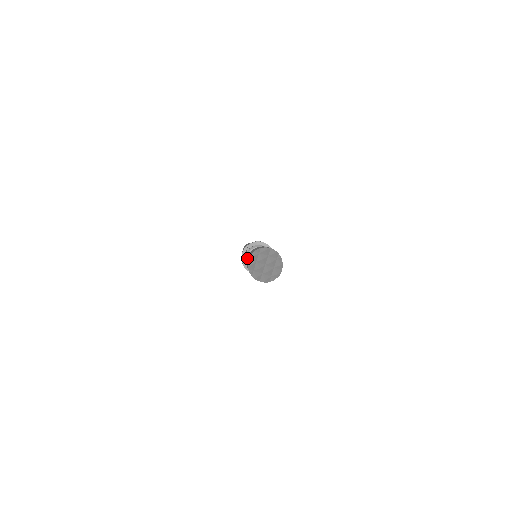
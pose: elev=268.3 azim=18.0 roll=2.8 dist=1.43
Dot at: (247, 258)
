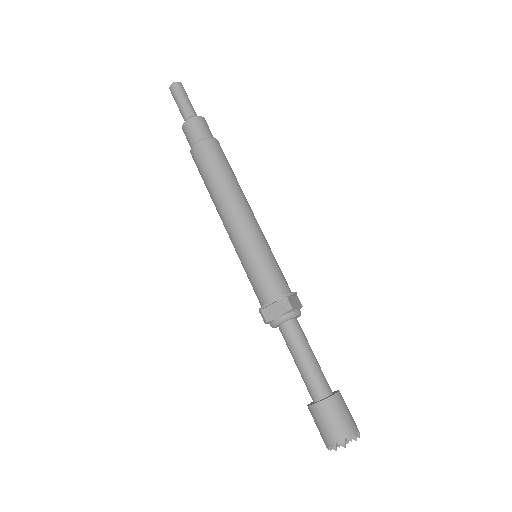
Dot at: (320, 410)
